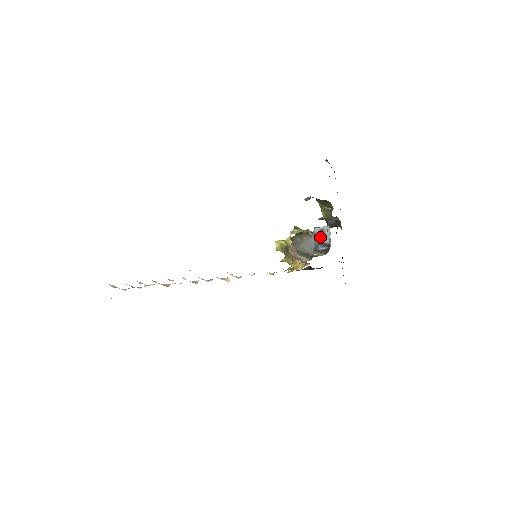
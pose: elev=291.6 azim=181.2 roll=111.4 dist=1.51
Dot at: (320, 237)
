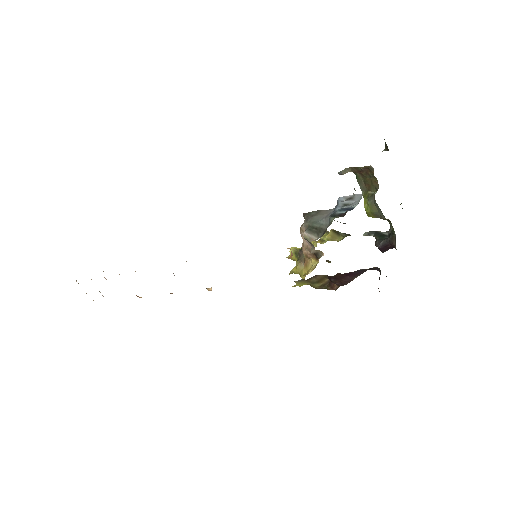
Dot at: (344, 204)
